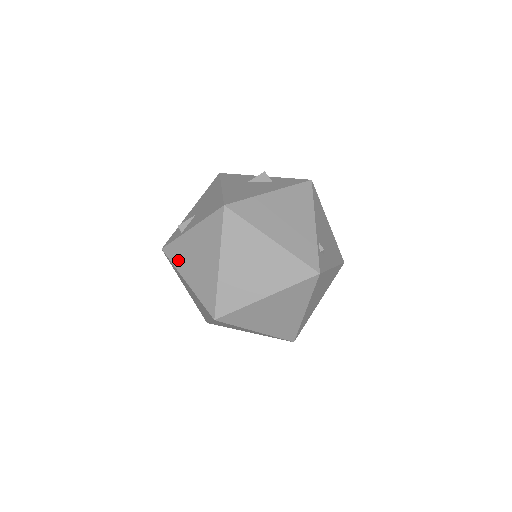
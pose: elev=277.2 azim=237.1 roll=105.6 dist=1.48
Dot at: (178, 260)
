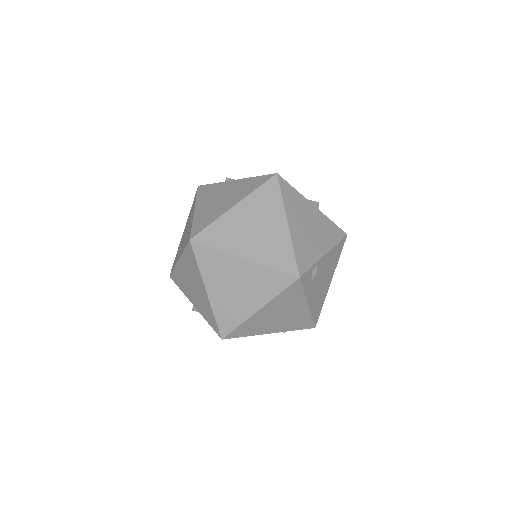
Dot at: (204, 195)
